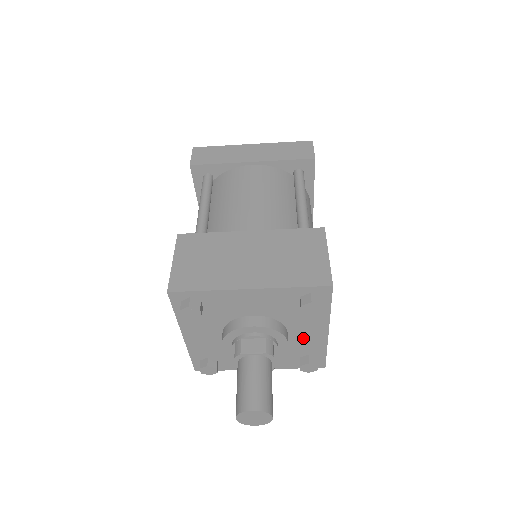
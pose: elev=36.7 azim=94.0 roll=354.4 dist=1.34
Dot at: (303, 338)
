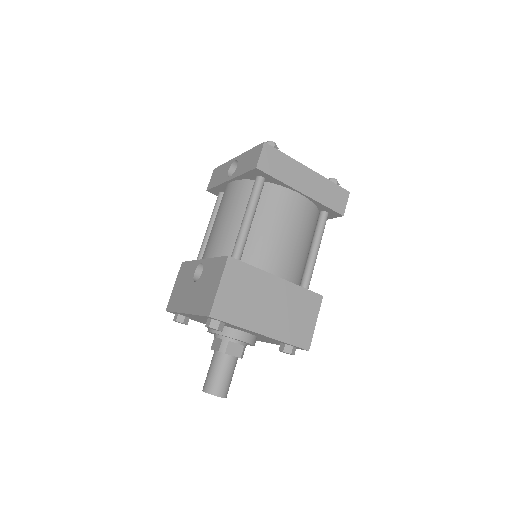
Dot at: (259, 339)
